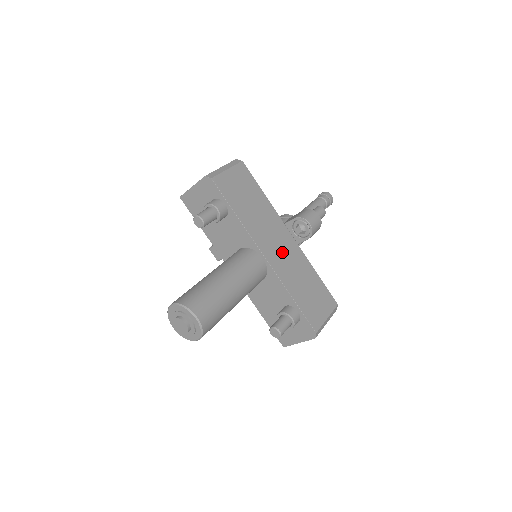
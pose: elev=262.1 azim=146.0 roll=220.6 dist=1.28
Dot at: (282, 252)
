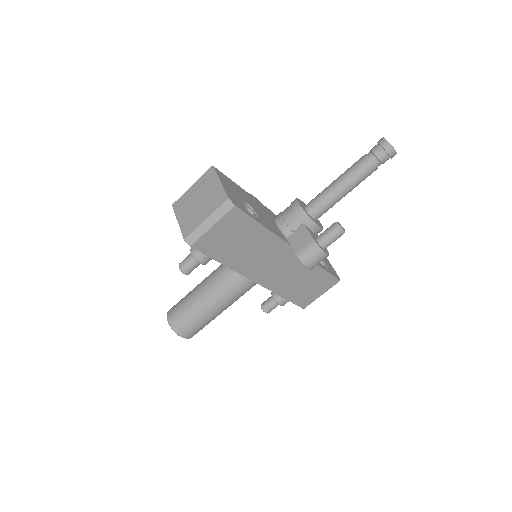
Dot at: (278, 269)
